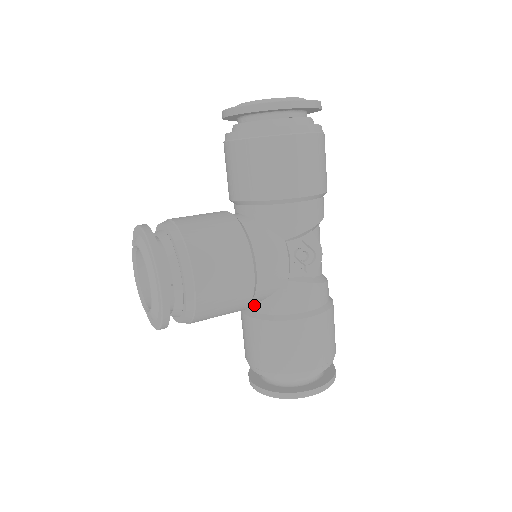
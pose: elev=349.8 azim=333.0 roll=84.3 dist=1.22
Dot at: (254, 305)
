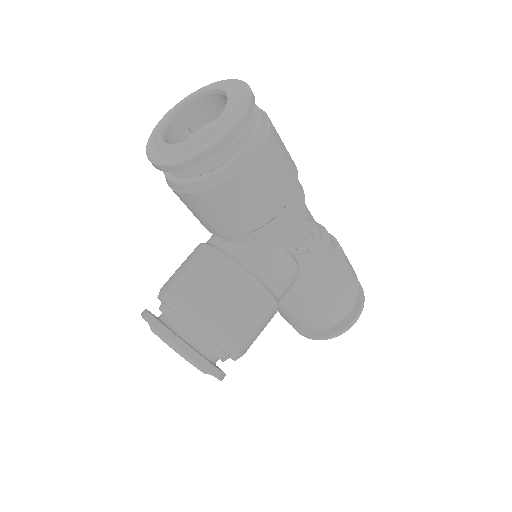
Dot at: occluded
